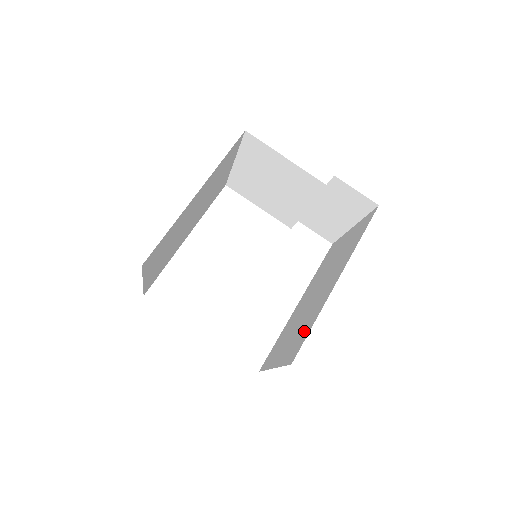
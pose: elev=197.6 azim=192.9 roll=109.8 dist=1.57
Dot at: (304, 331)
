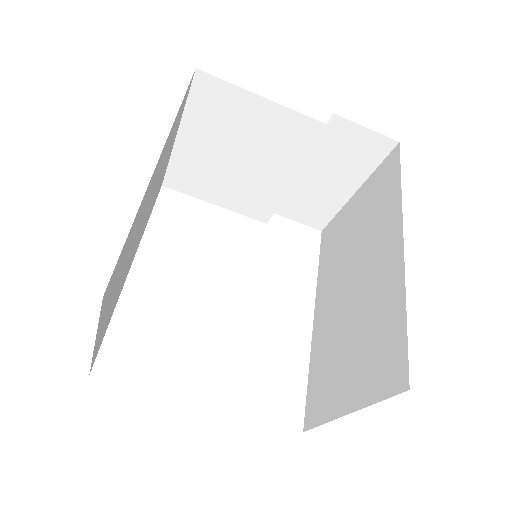
Dot at: (387, 335)
